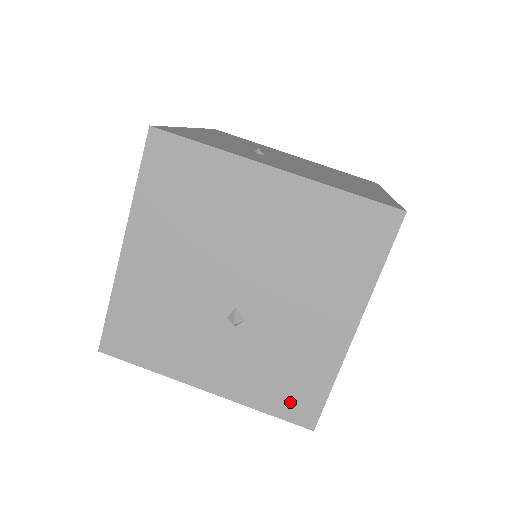
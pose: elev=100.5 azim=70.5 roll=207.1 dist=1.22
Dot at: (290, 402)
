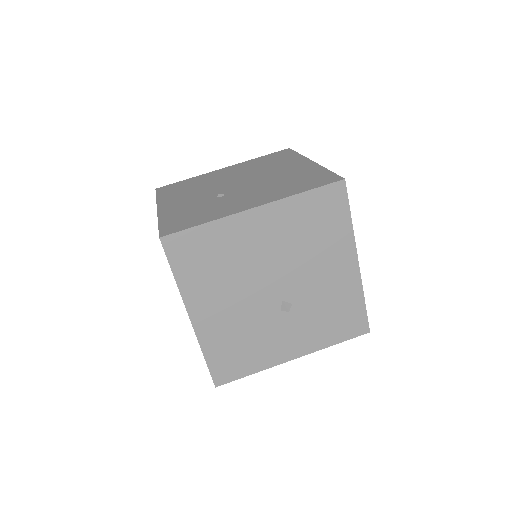
Dot at: (347, 327)
